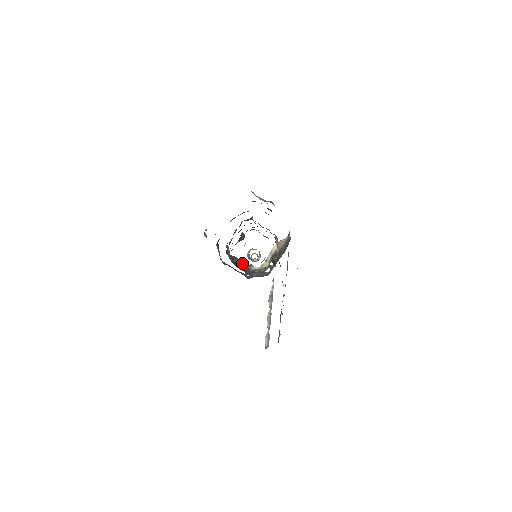
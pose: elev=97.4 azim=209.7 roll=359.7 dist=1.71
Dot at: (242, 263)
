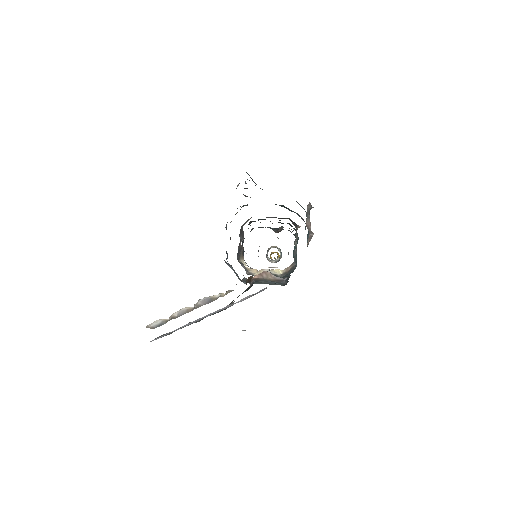
Dot at: (242, 245)
